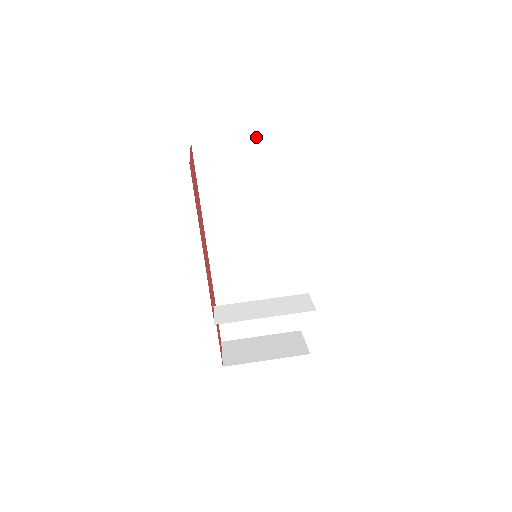
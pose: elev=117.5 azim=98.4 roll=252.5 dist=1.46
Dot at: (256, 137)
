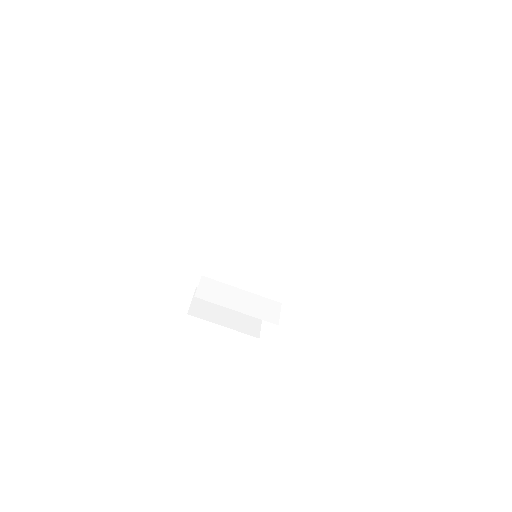
Dot at: (310, 163)
